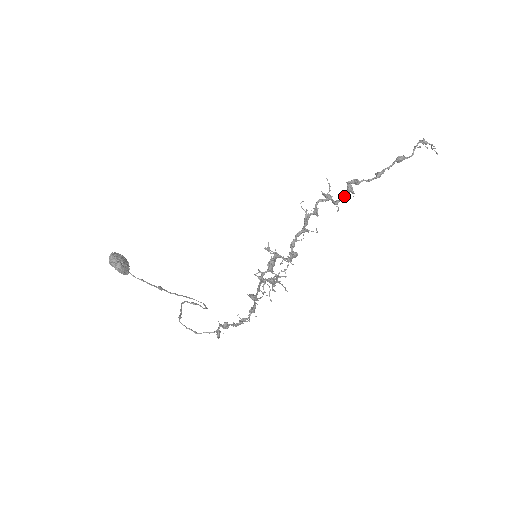
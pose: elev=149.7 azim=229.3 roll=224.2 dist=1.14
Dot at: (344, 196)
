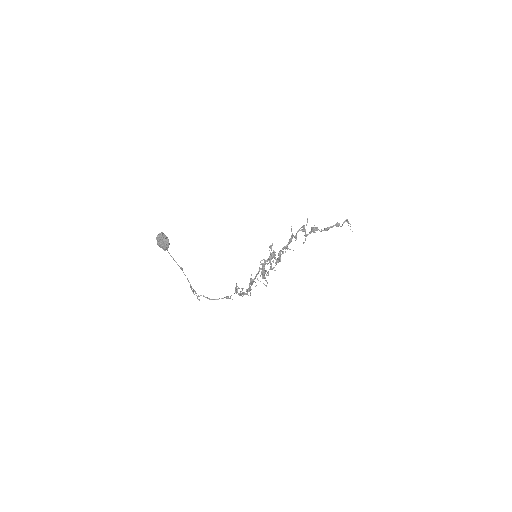
Dot at: (311, 232)
